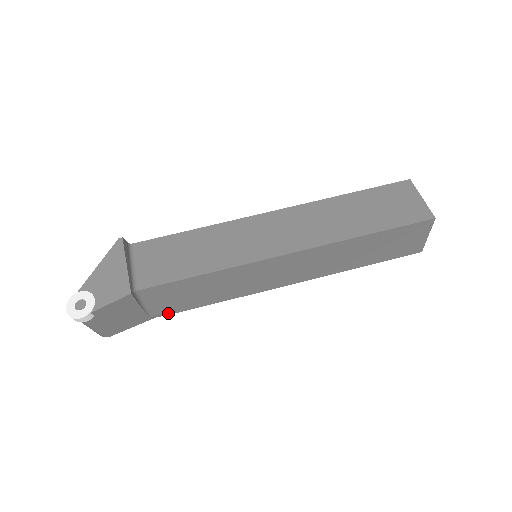
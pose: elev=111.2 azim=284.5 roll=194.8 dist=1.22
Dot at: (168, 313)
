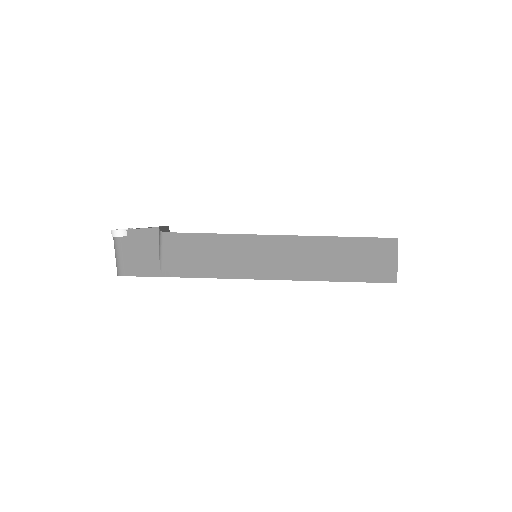
Dot at: (175, 275)
